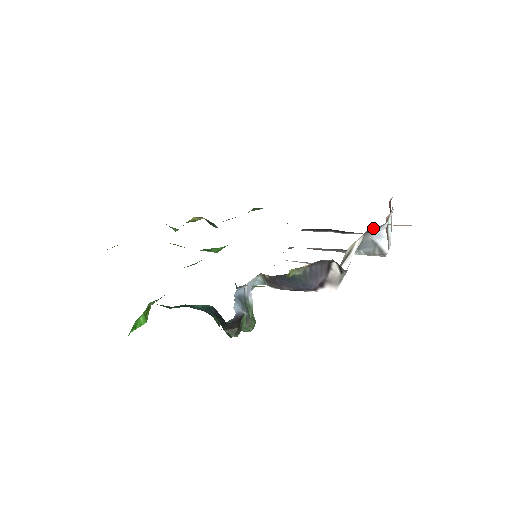
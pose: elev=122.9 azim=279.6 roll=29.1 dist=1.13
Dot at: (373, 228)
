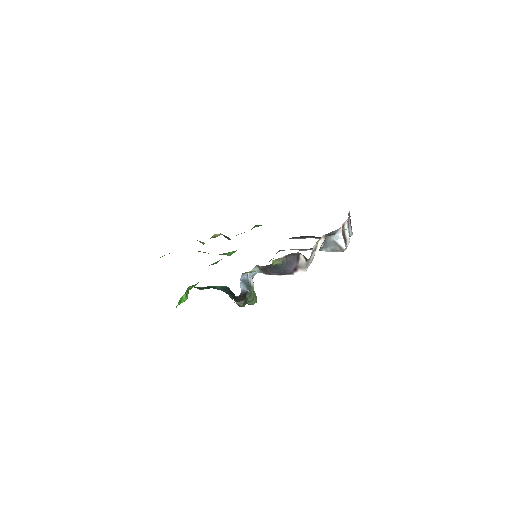
Dot at: (331, 232)
